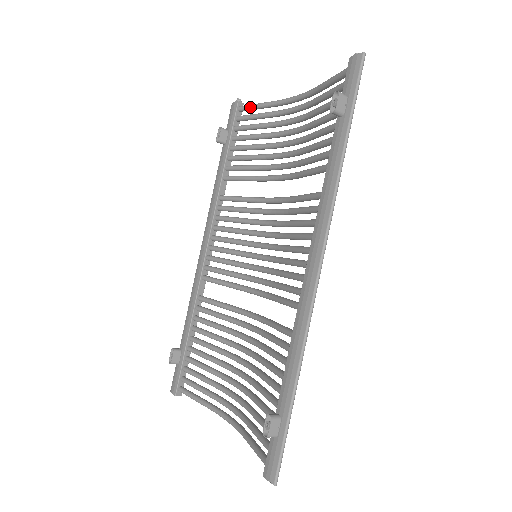
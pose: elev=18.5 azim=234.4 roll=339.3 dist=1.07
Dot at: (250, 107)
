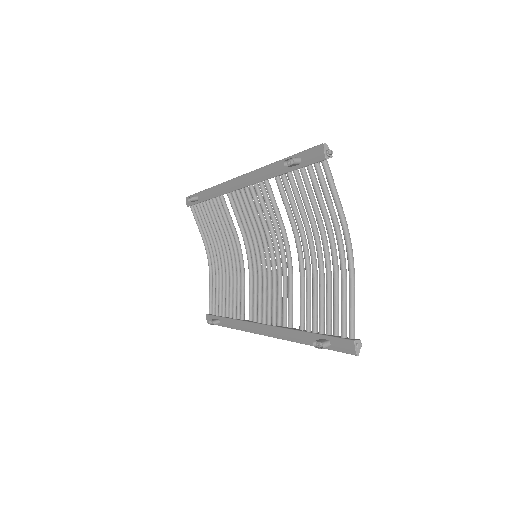
Dot at: (327, 181)
